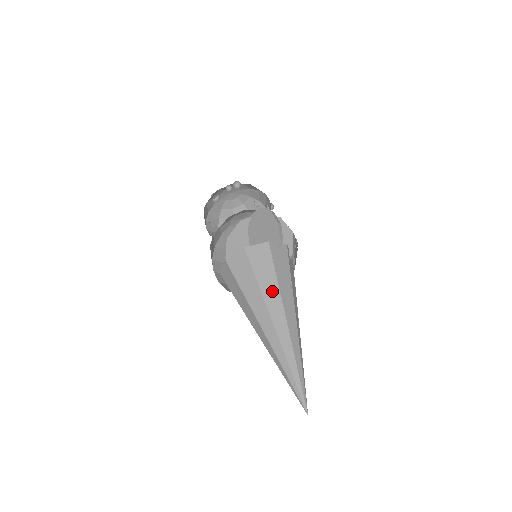
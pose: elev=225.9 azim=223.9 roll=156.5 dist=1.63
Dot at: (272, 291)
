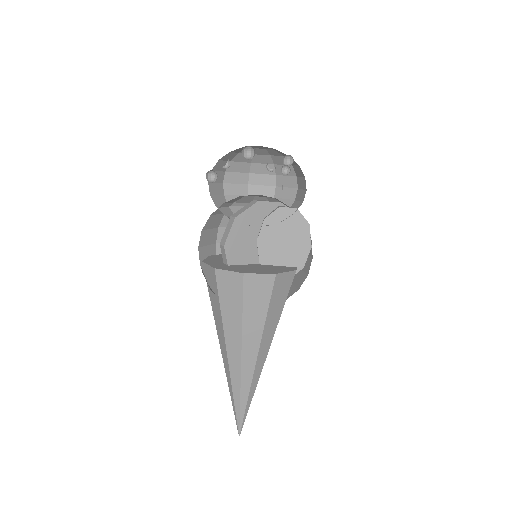
Dot at: (272, 326)
